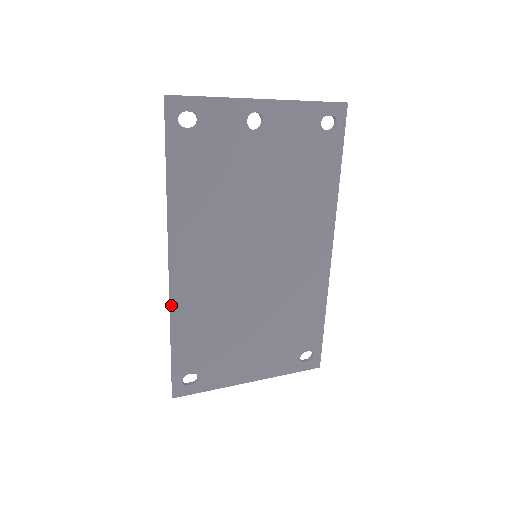
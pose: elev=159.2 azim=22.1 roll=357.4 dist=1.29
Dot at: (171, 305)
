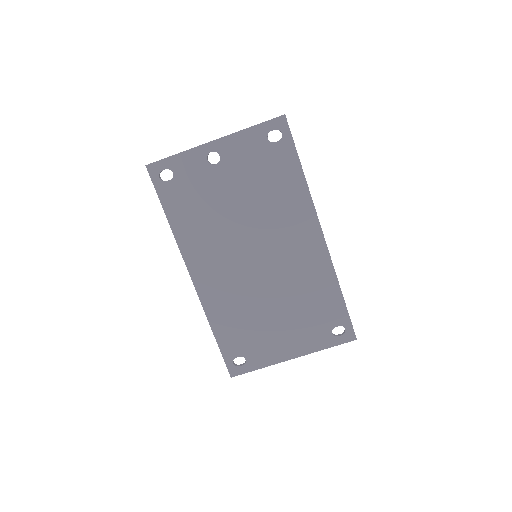
Dot at: (203, 306)
